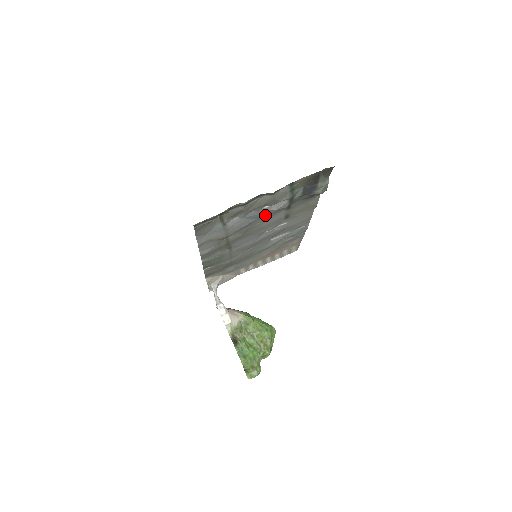
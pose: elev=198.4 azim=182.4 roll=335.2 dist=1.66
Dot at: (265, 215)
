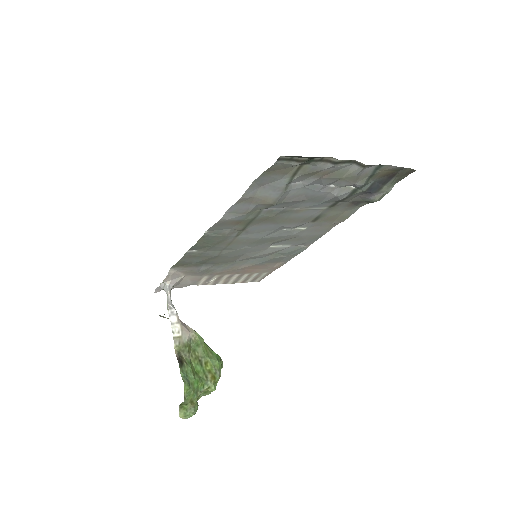
Dot at: (317, 199)
